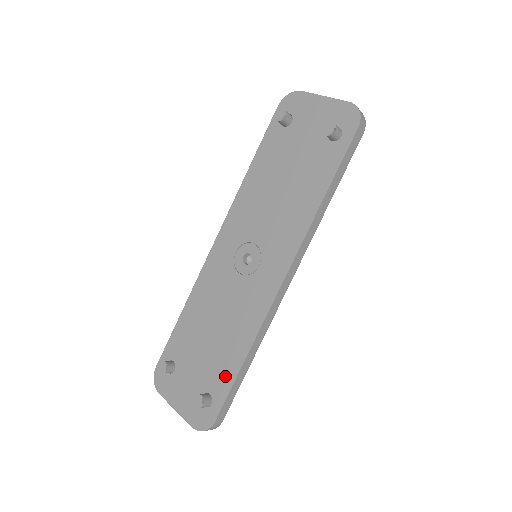
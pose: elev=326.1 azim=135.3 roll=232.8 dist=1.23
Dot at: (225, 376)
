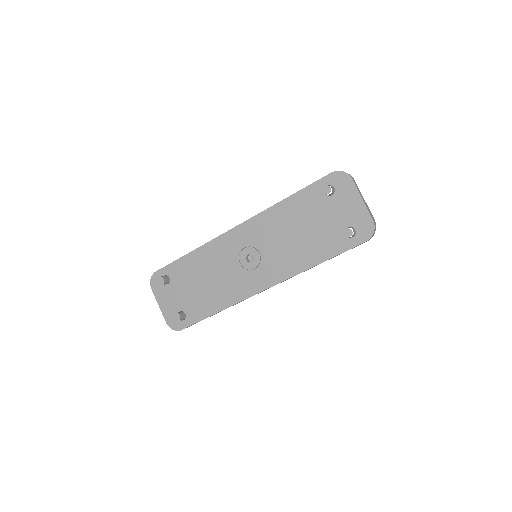
Dot at: (200, 312)
